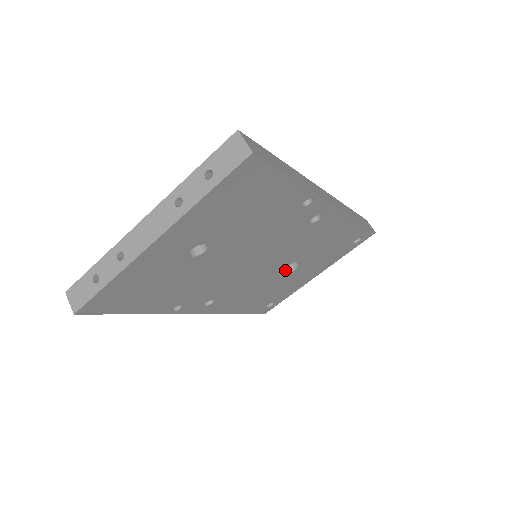
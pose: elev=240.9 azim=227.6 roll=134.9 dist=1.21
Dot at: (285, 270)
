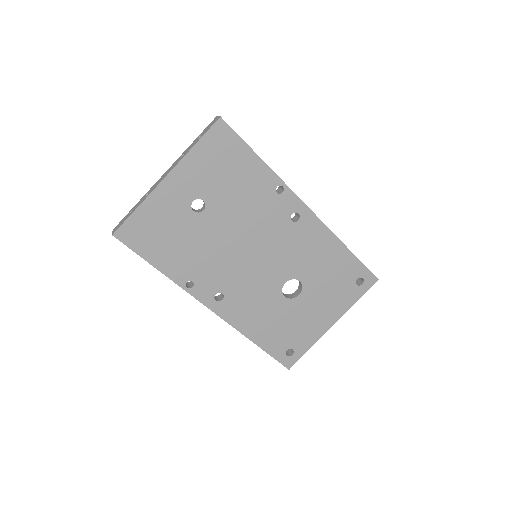
Dot at: (292, 296)
